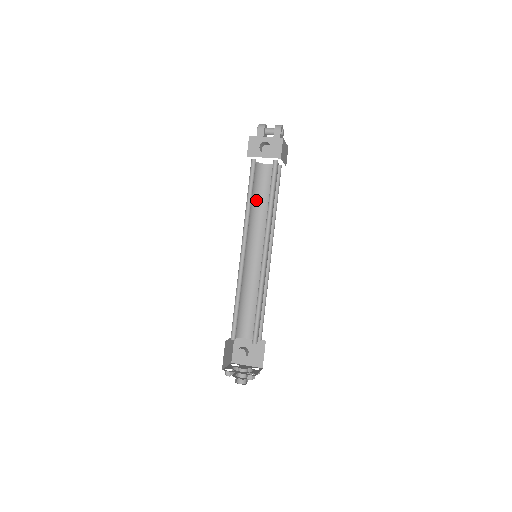
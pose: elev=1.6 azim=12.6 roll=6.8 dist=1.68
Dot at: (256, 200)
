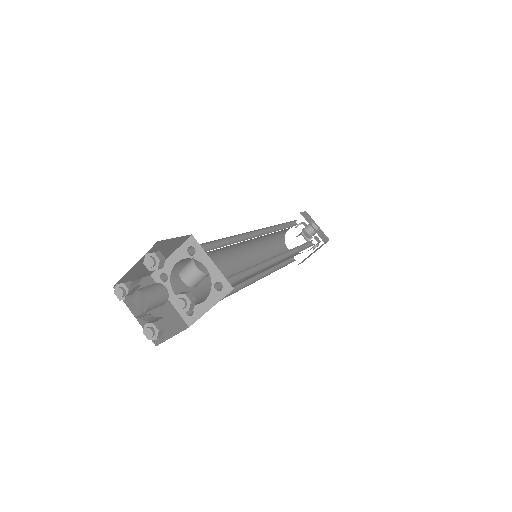
Dot at: (269, 243)
